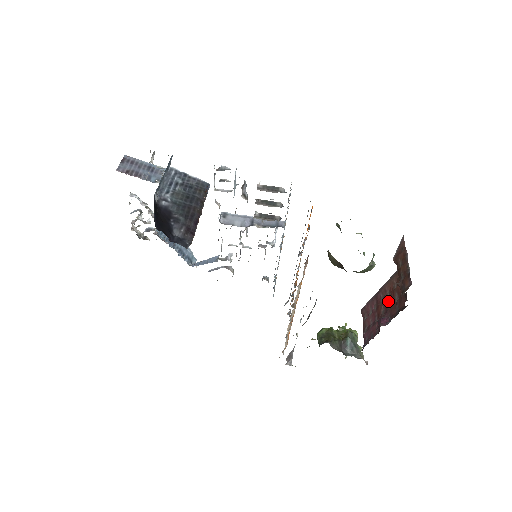
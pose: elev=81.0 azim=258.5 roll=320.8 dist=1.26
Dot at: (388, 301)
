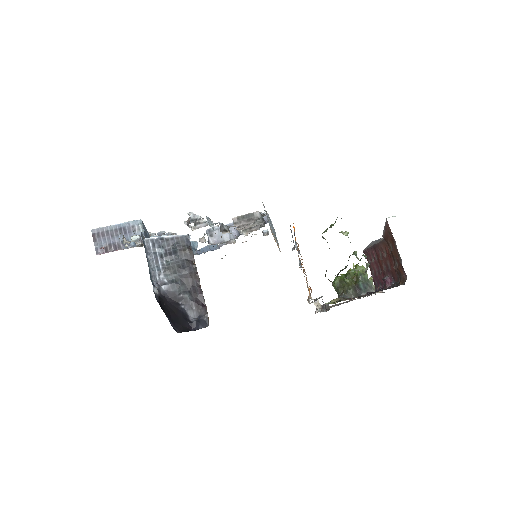
Dot at: (387, 261)
